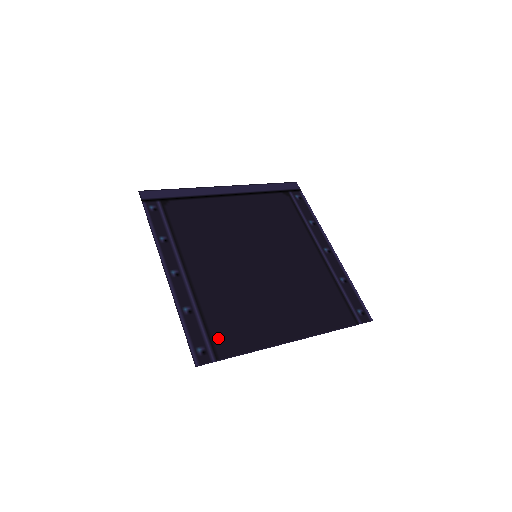
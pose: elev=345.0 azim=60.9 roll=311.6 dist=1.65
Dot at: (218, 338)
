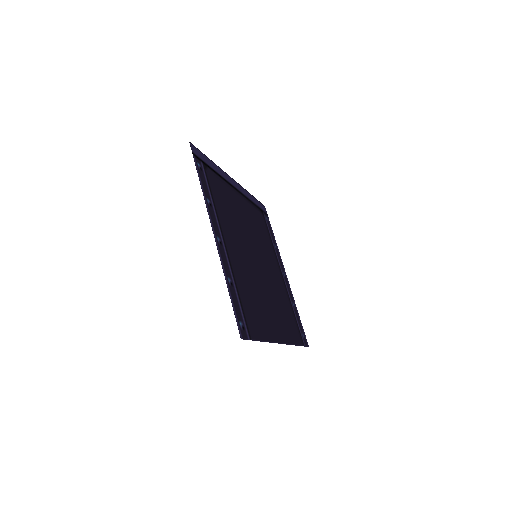
Dot at: (248, 319)
